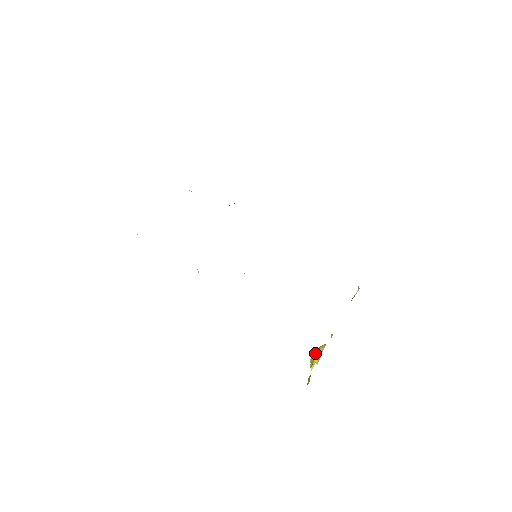
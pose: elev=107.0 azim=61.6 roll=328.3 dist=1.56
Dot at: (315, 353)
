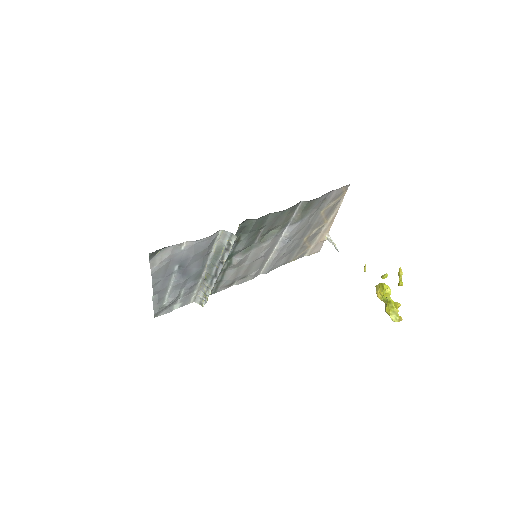
Dot at: (385, 309)
